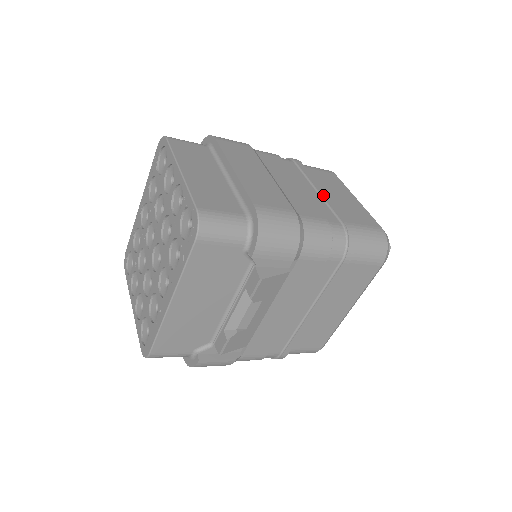
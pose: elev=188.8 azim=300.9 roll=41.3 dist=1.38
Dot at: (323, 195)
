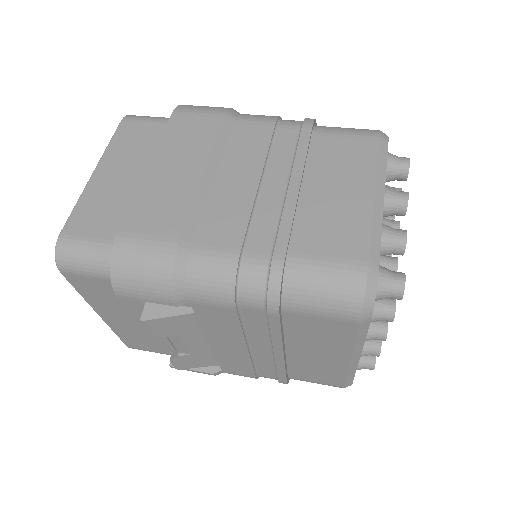
Dot at: (287, 197)
